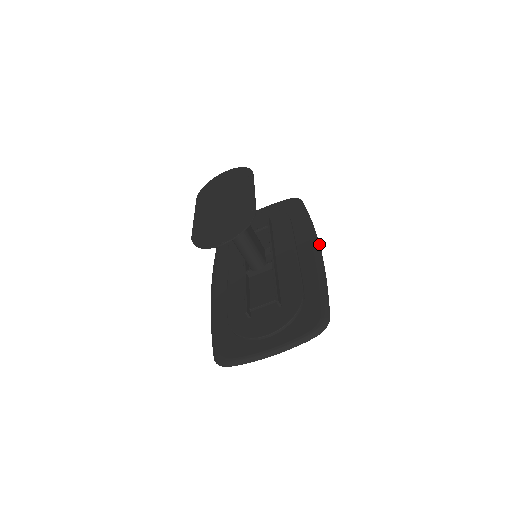
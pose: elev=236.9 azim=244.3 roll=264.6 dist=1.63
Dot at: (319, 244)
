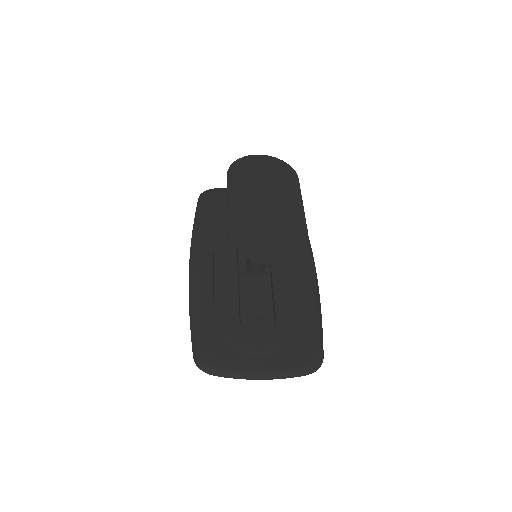
Dot at: occluded
